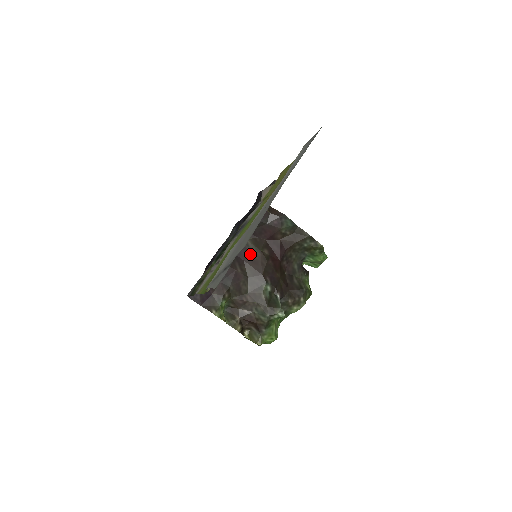
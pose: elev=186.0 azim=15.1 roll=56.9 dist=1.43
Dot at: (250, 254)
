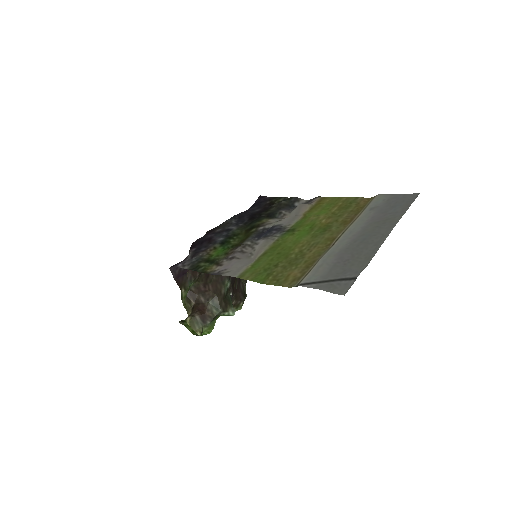
Dot at: occluded
